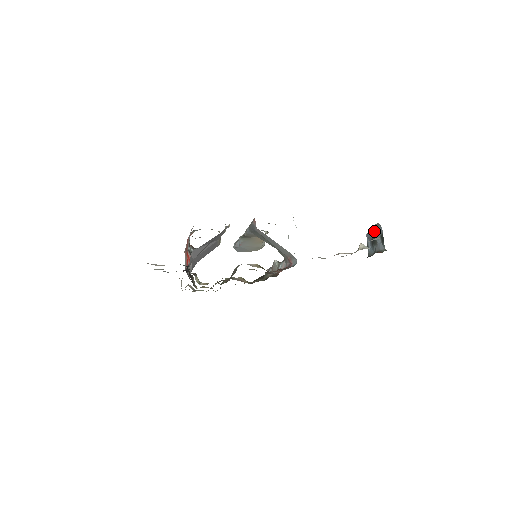
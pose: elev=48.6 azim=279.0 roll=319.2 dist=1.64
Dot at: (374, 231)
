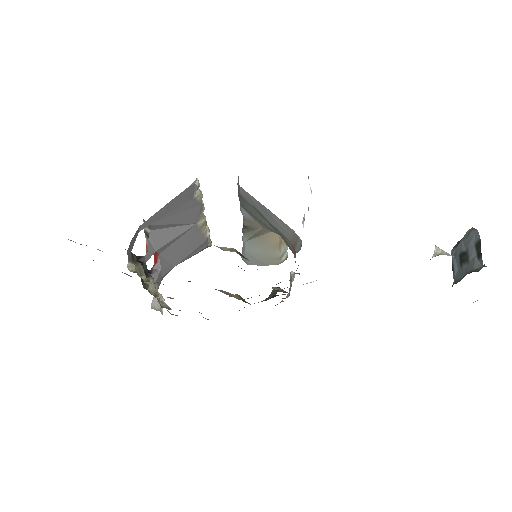
Dot at: (464, 240)
